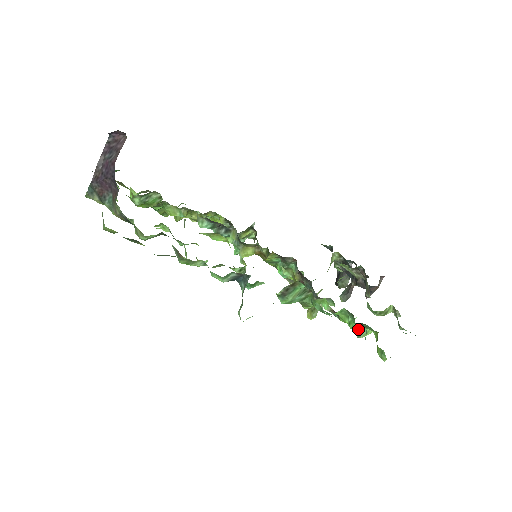
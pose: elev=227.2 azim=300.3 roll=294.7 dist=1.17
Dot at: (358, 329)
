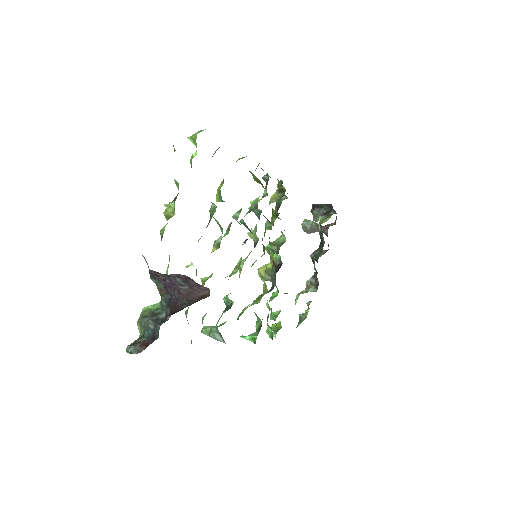
Dot at: (274, 317)
